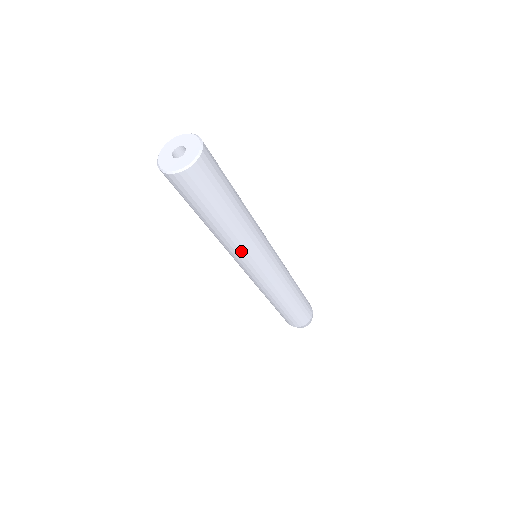
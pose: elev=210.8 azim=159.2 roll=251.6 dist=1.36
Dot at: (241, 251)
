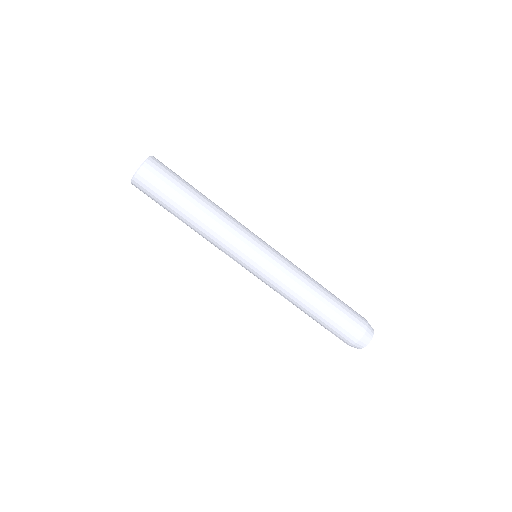
Dot at: (220, 244)
